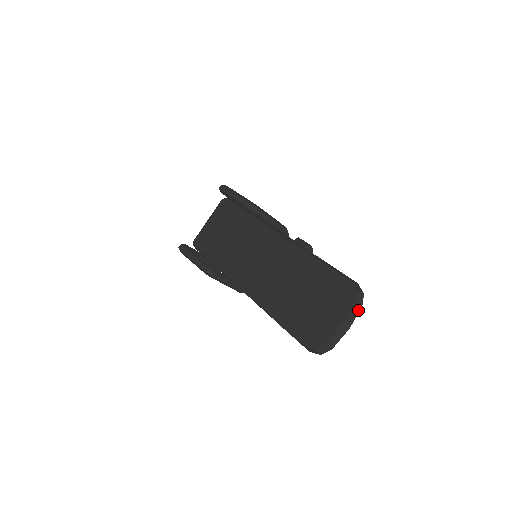
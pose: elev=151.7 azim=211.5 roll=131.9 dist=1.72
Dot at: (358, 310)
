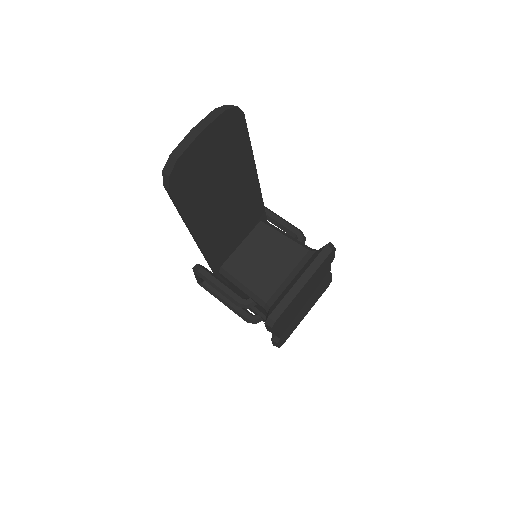
Dot at: (219, 114)
